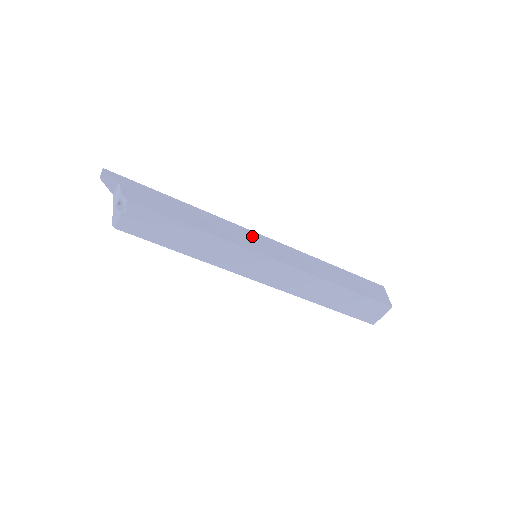
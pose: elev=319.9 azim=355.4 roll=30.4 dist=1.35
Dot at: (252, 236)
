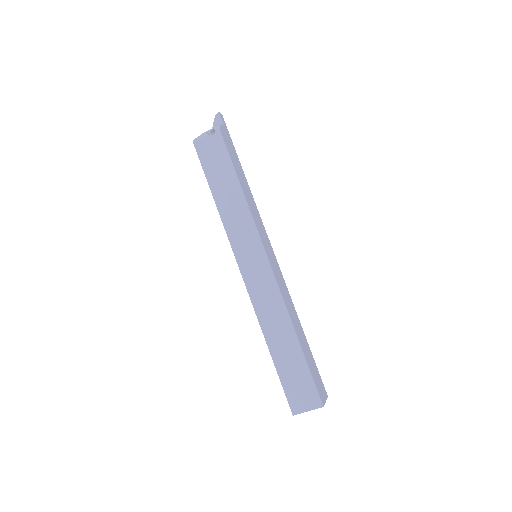
Dot at: (267, 239)
